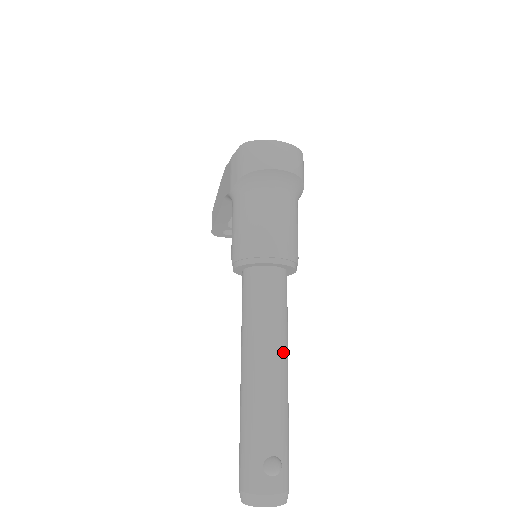
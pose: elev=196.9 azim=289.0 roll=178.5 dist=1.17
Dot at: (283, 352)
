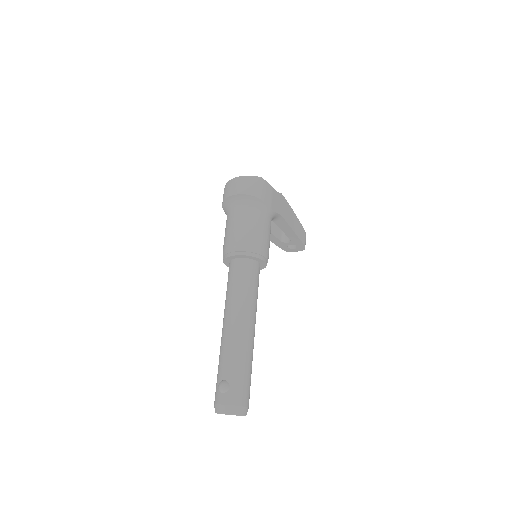
Dot at: (239, 313)
